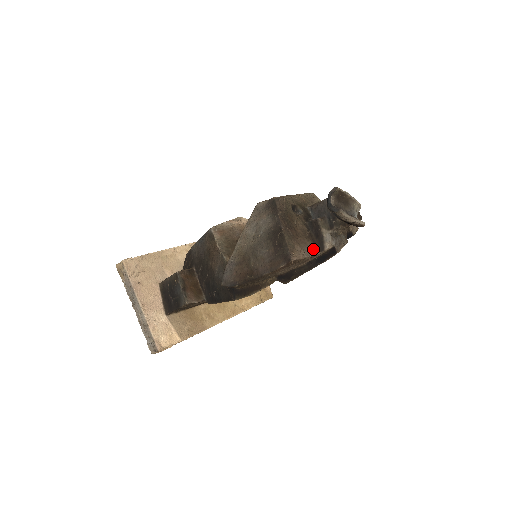
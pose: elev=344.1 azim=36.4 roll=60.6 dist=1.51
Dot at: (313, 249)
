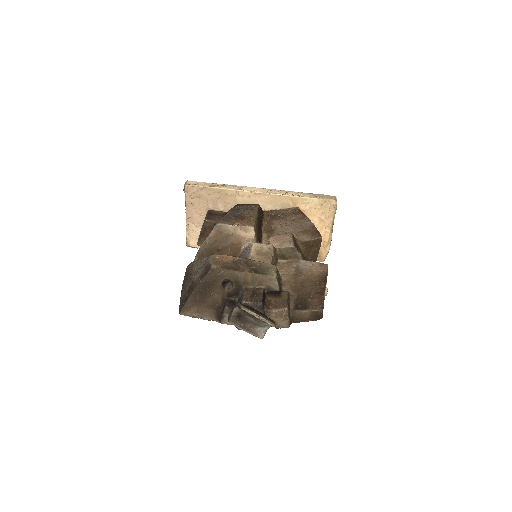
Dot at: (211, 317)
